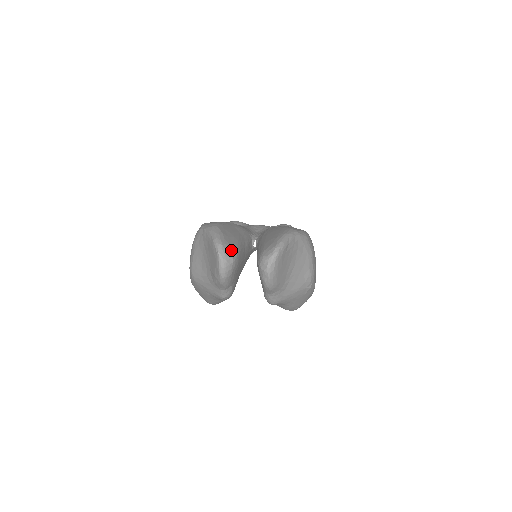
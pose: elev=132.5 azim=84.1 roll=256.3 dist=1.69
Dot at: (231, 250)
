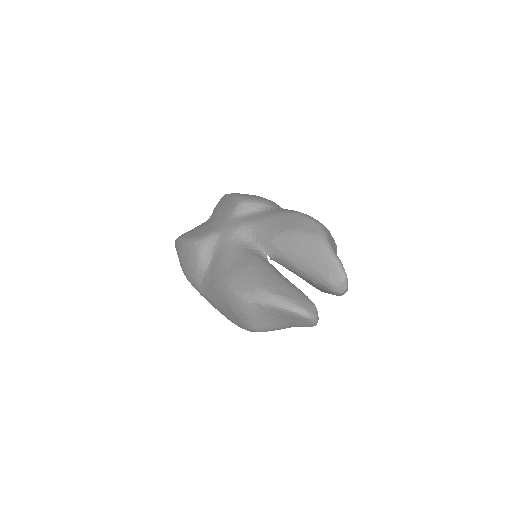
Dot at: (308, 303)
